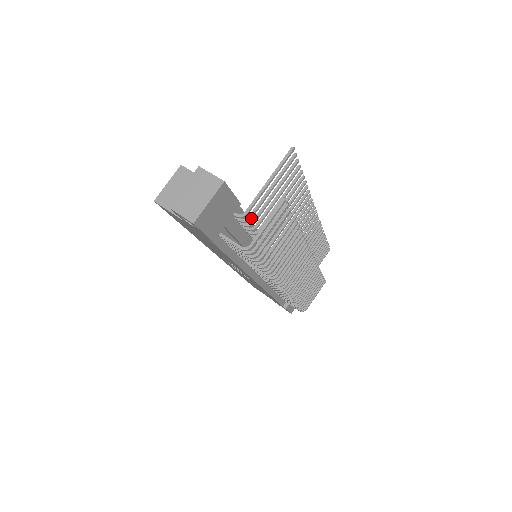
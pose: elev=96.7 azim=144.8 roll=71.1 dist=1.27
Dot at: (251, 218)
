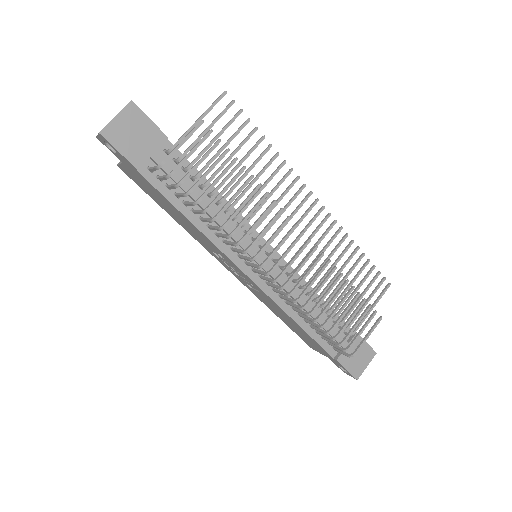
Dot at: (184, 155)
